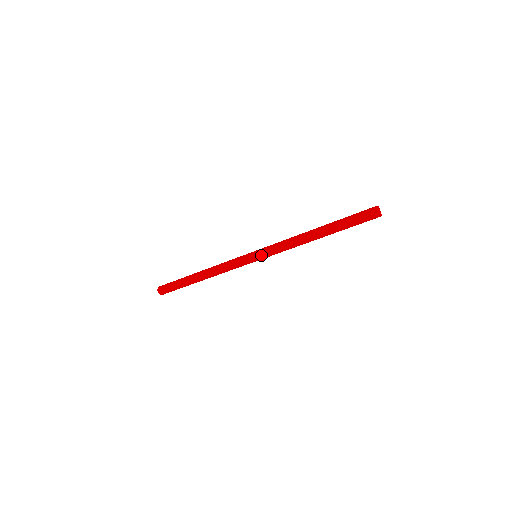
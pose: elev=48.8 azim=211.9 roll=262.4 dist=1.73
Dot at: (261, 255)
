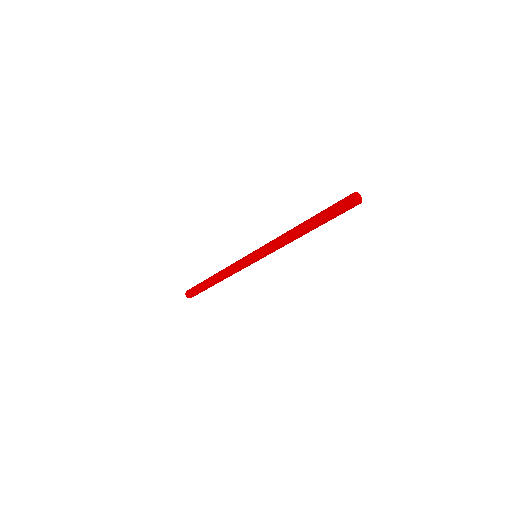
Dot at: (257, 253)
